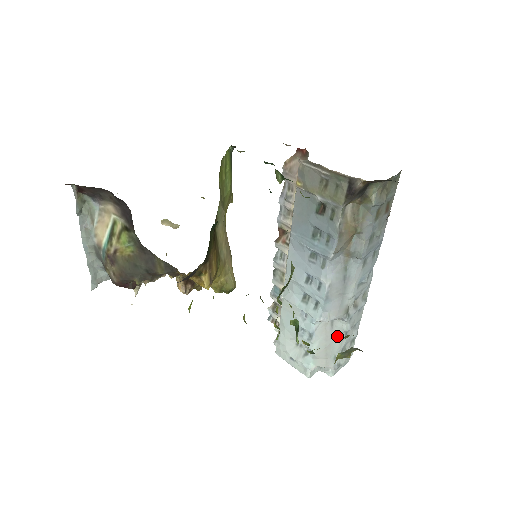
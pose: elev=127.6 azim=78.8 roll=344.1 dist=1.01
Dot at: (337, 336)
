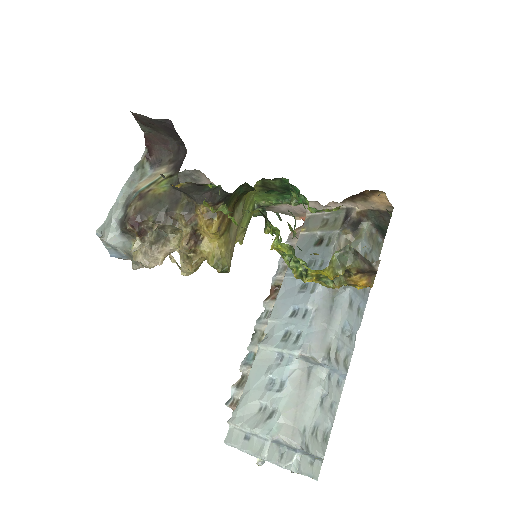
Dot at: (312, 395)
